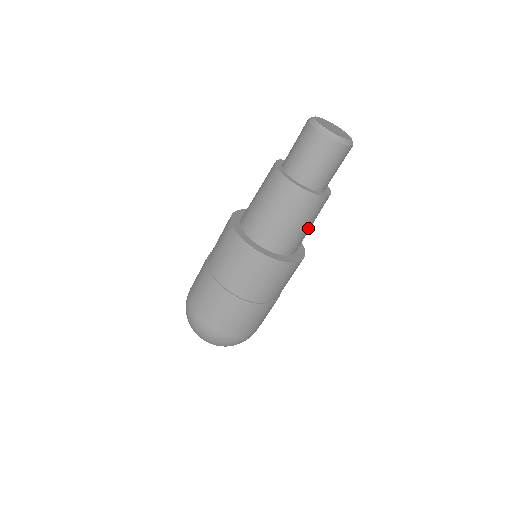
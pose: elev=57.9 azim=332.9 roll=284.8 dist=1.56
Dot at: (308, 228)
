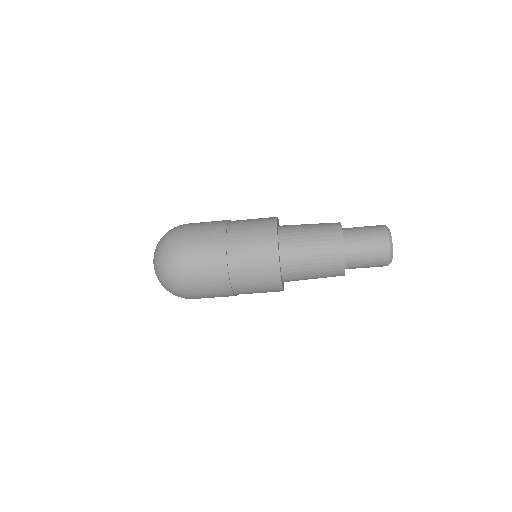
Dot at: occluded
